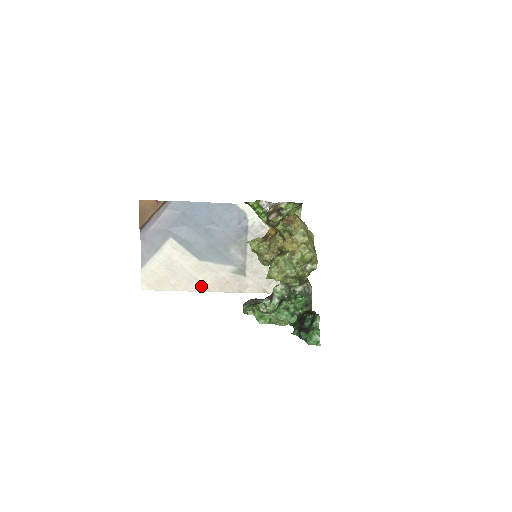
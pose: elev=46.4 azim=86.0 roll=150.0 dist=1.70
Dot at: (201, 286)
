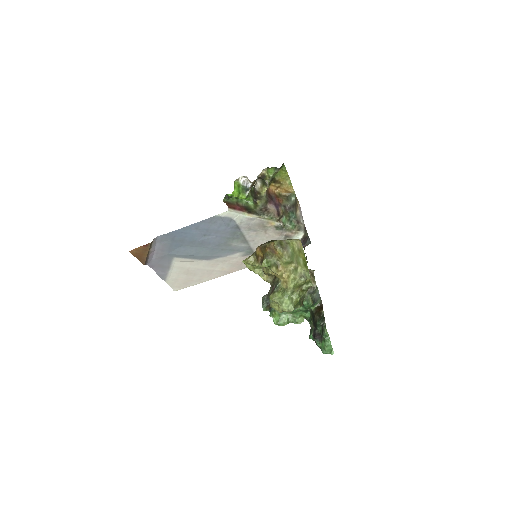
Dot at: (221, 273)
